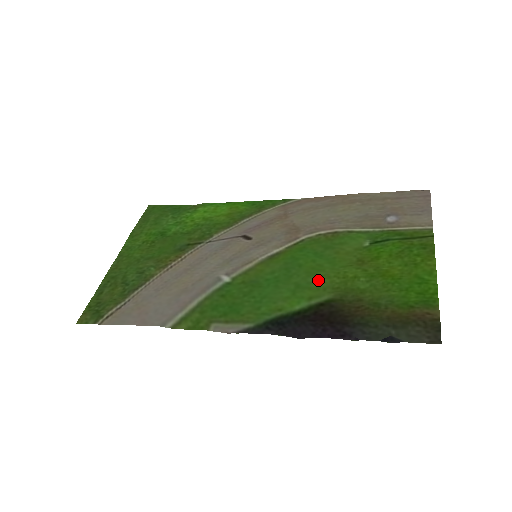
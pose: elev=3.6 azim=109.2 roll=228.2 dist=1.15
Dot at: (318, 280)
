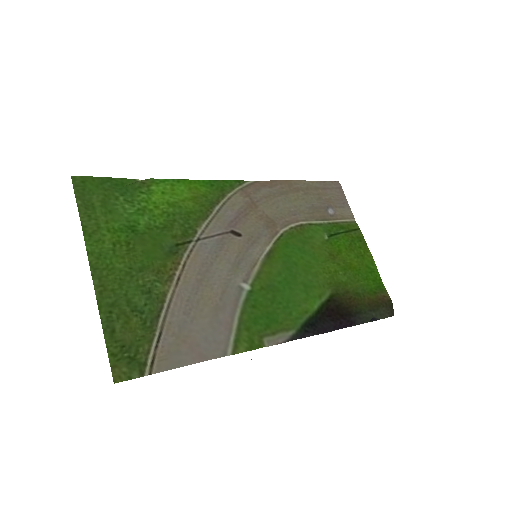
Dot at: (315, 277)
